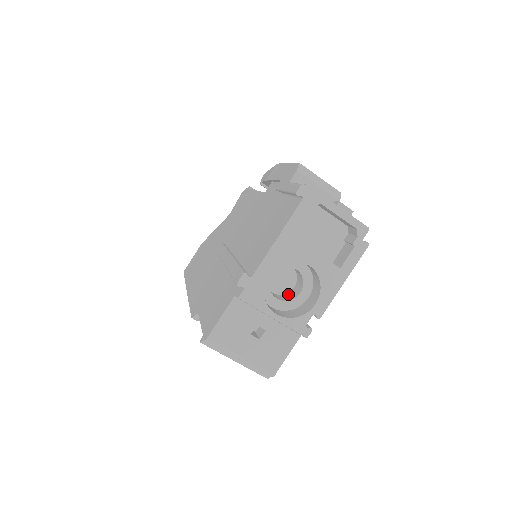
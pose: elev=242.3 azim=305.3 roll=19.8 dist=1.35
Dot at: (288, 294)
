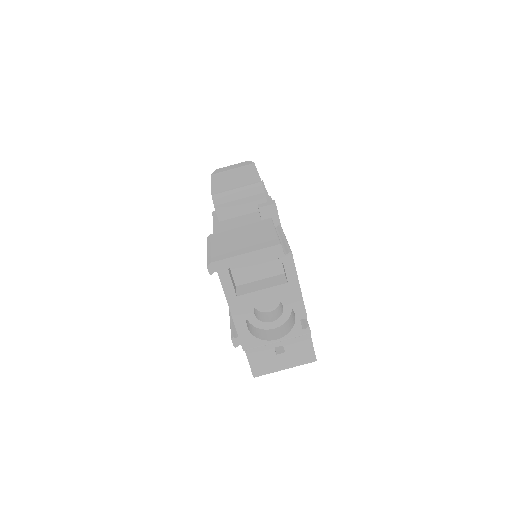
Dot at: (280, 306)
